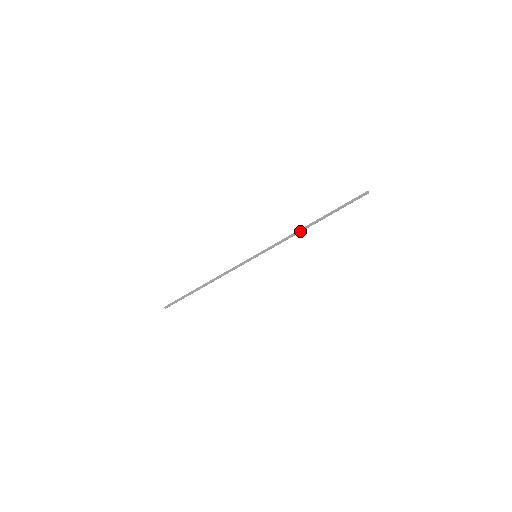
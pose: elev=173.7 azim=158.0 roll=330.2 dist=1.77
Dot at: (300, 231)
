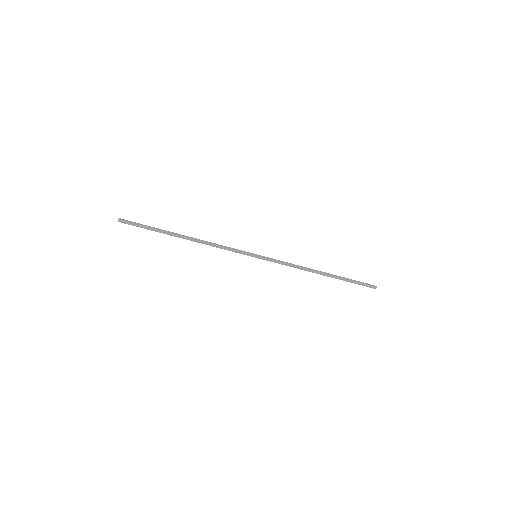
Dot at: (309, 271)
